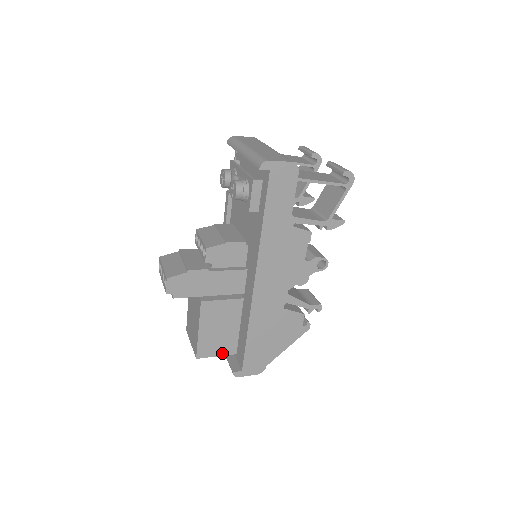
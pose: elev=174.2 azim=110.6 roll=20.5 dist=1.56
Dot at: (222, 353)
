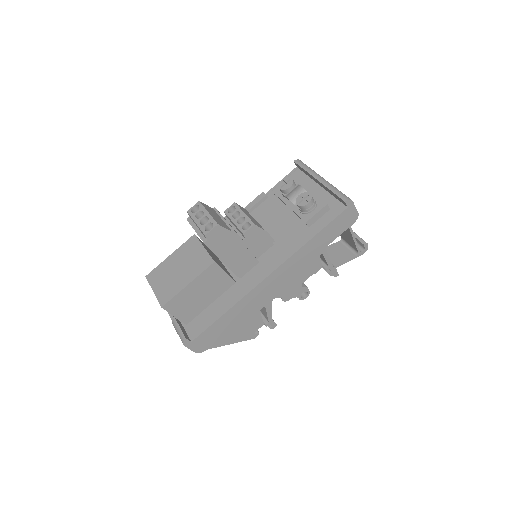
Dot at: (180, 316)
